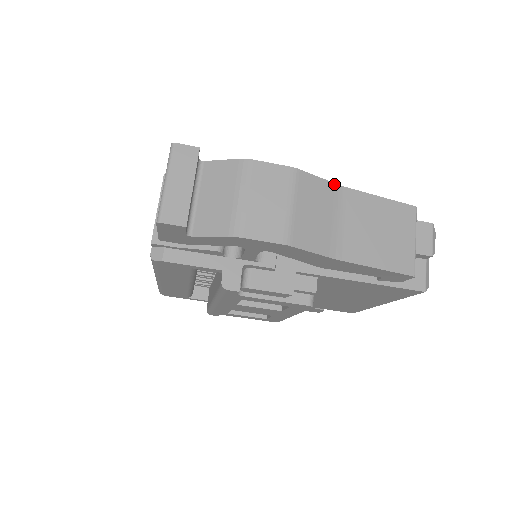
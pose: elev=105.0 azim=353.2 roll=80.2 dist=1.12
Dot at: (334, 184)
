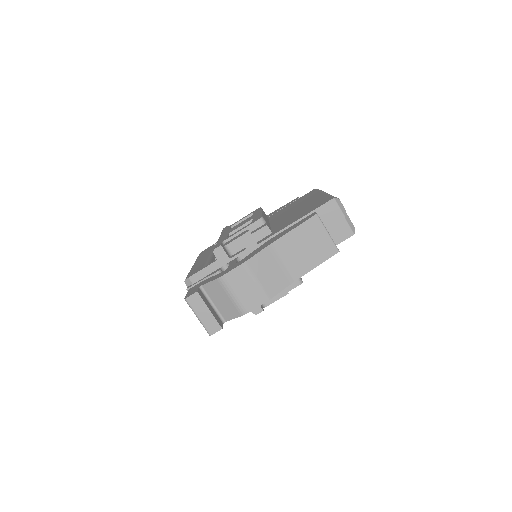
Dot at: (267, 247)
